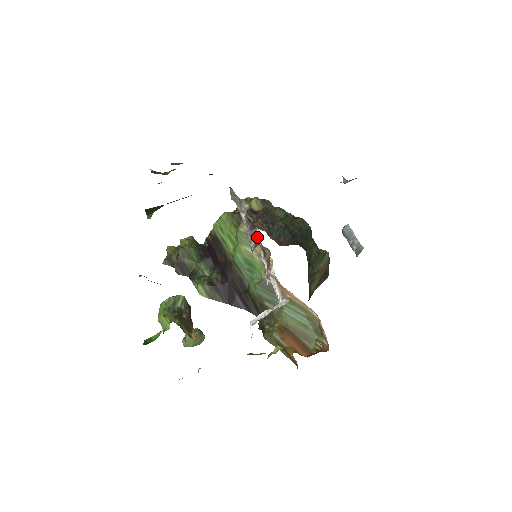
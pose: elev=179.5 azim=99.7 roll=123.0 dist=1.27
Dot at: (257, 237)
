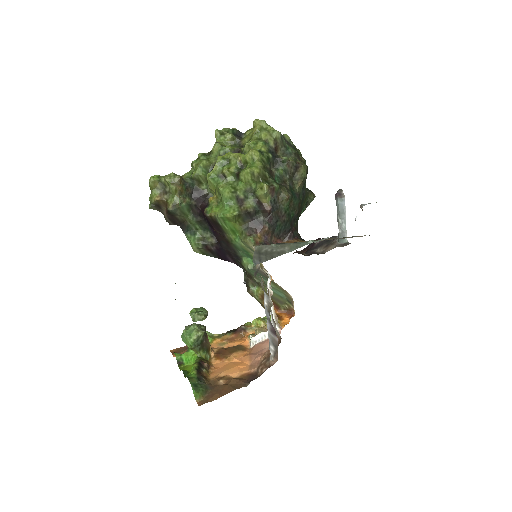
Dot at: (277, 349)
